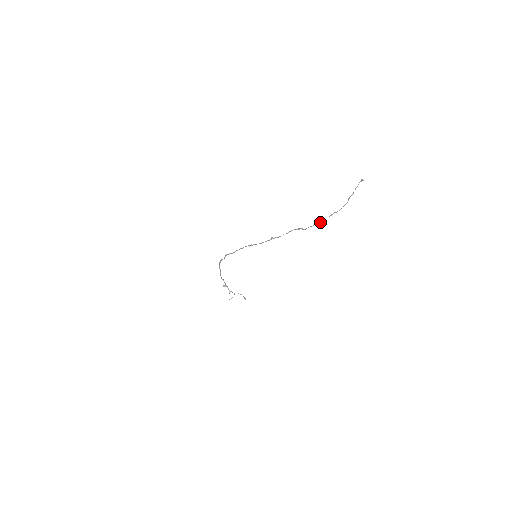
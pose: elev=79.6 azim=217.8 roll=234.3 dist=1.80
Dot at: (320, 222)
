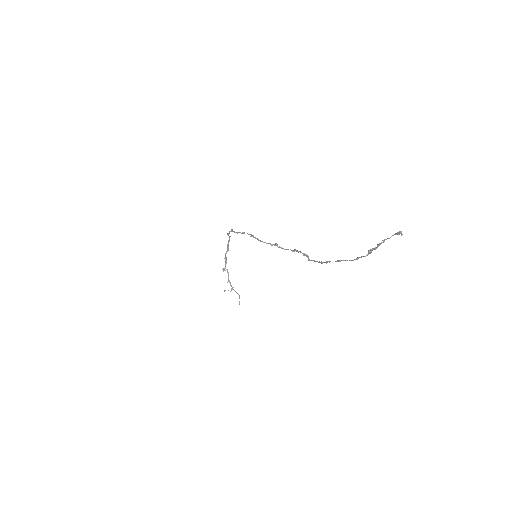
Dot at: (324, 262)
